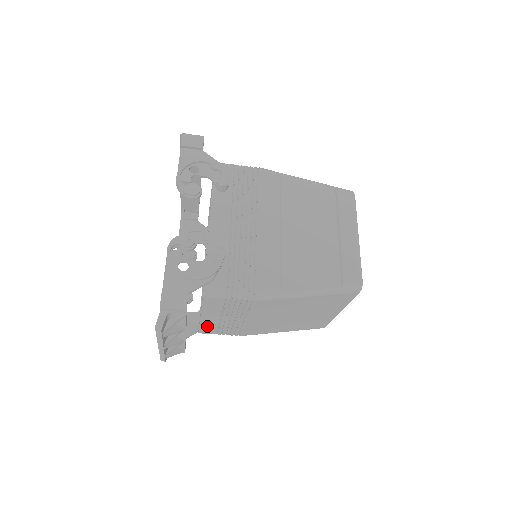
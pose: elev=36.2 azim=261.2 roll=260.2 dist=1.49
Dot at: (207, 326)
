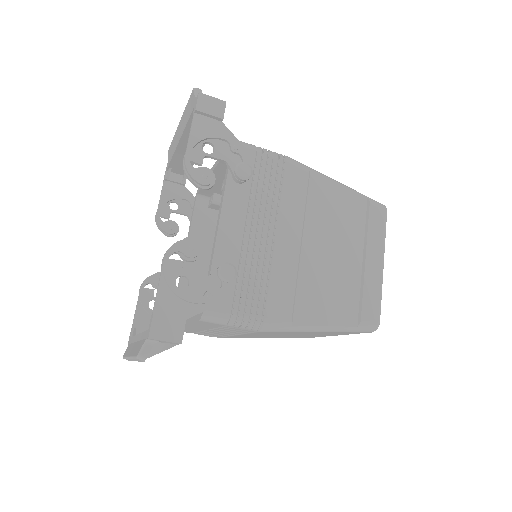
Dot at: (185, 329)
